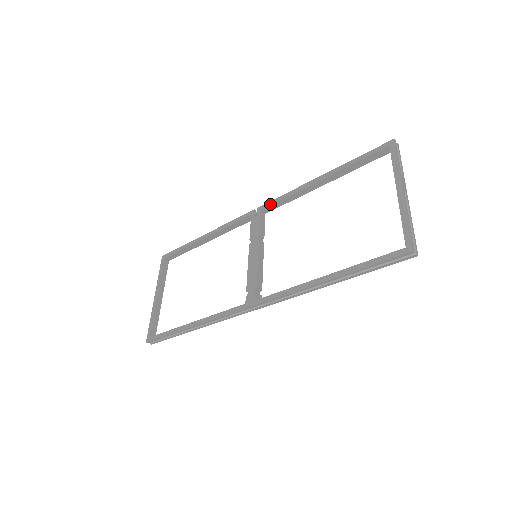
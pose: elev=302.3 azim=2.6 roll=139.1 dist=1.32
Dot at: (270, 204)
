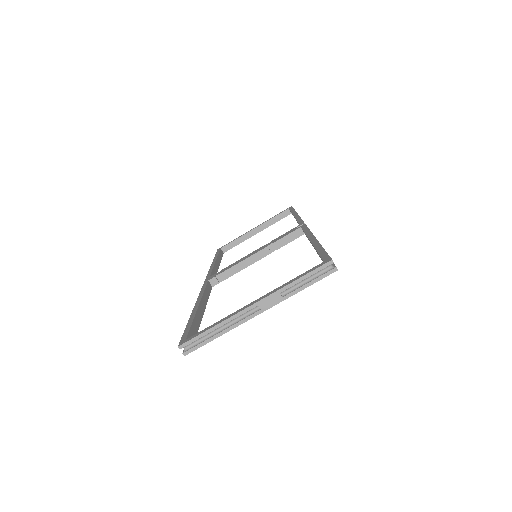
Dot at: (303, 228)
